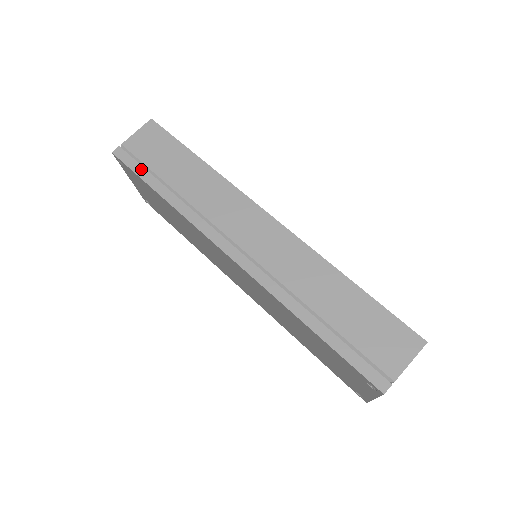
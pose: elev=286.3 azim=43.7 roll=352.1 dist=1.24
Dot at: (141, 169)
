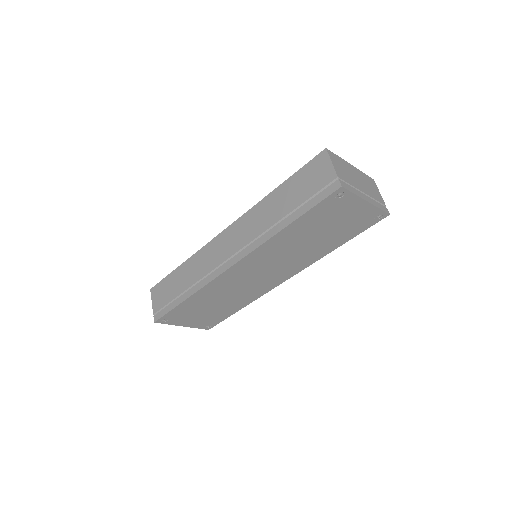
Dot at: (169, 307)
